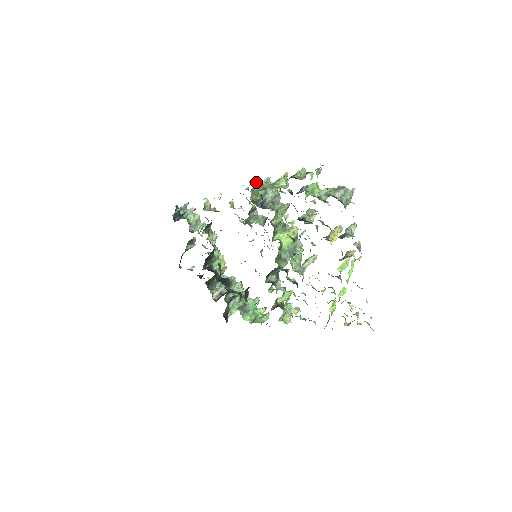
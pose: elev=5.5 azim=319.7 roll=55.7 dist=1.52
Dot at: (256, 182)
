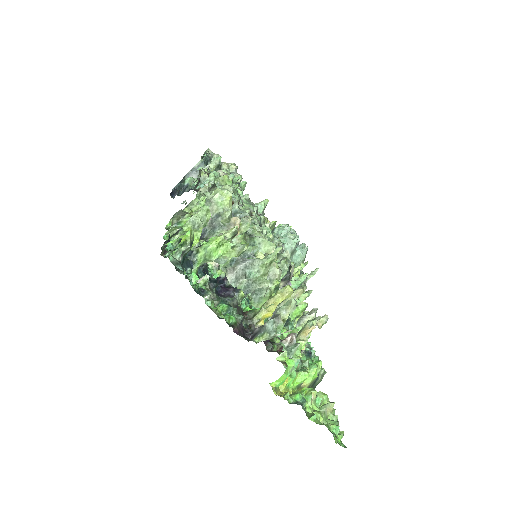
Dot at: (205, 182)
